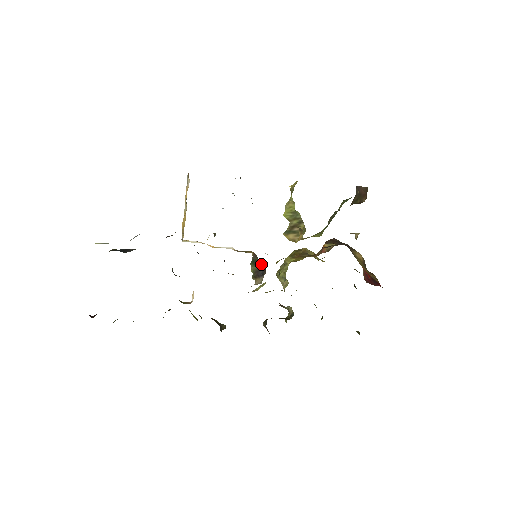
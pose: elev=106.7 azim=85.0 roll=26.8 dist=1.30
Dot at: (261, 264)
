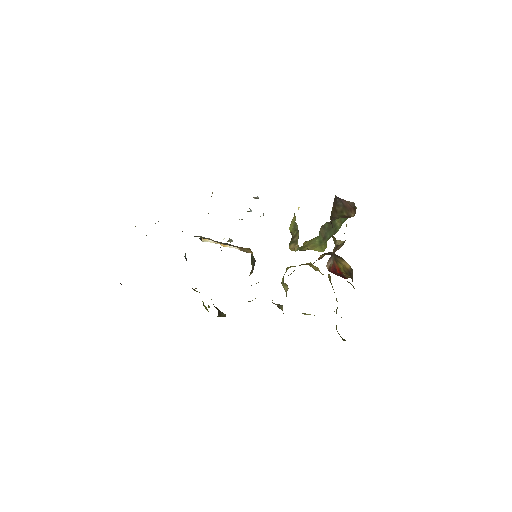
Dot at: (254, 259)
